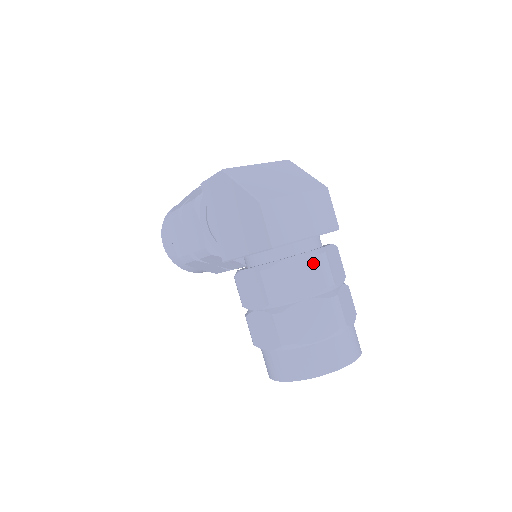
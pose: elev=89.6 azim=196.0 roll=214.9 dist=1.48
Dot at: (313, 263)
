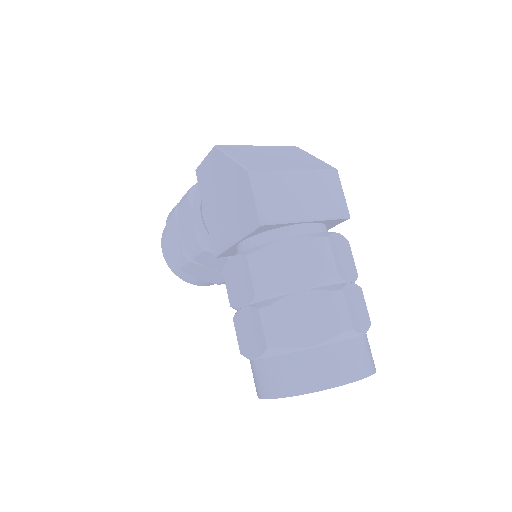
Dot at: (311, 247)
